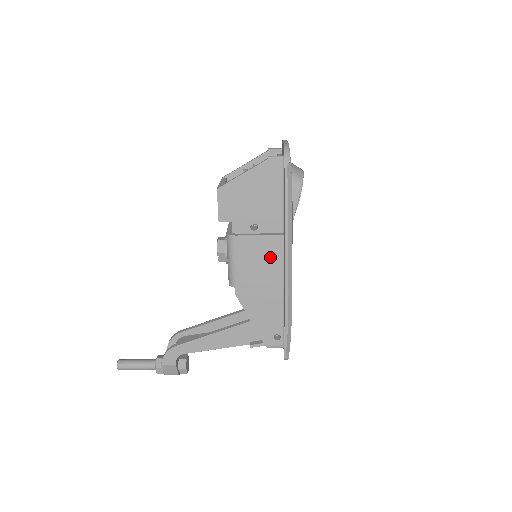
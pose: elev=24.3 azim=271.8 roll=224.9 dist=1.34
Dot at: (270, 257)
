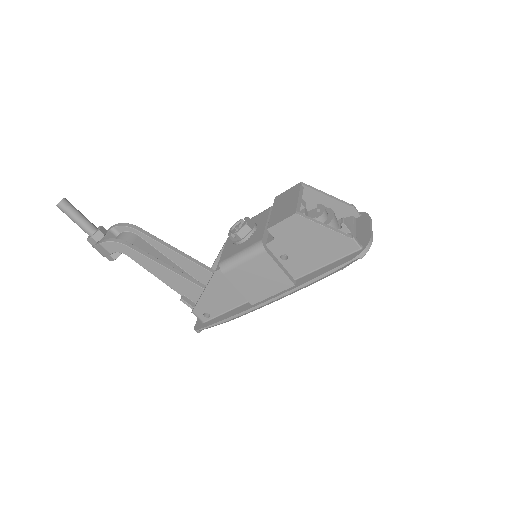
Dot at: (269, 284)
